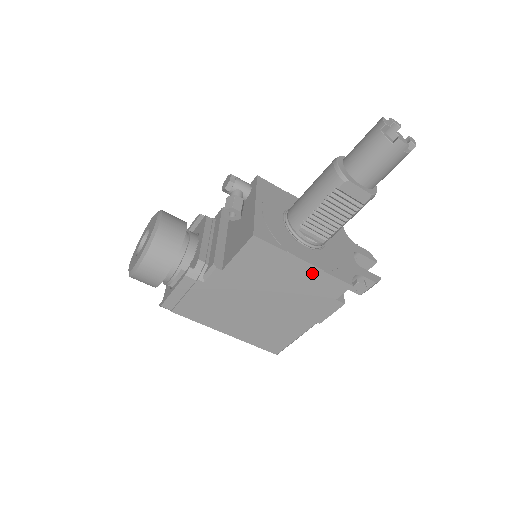
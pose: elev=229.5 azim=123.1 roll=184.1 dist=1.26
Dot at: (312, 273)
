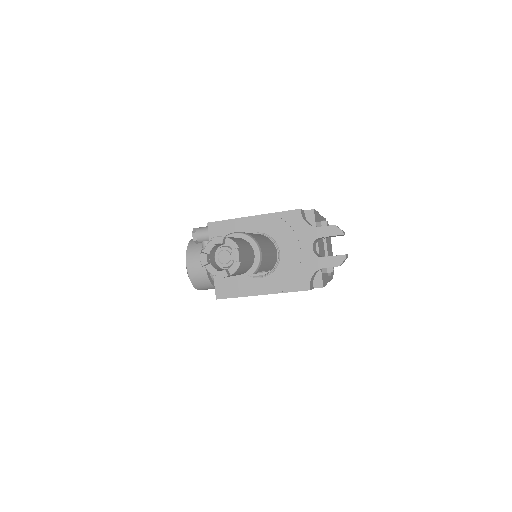
Dot at: occluded
